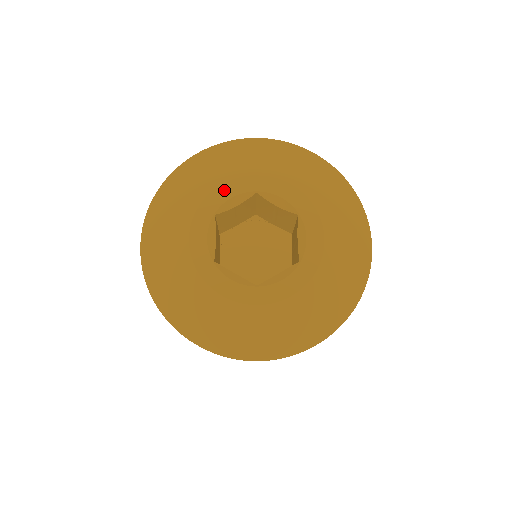
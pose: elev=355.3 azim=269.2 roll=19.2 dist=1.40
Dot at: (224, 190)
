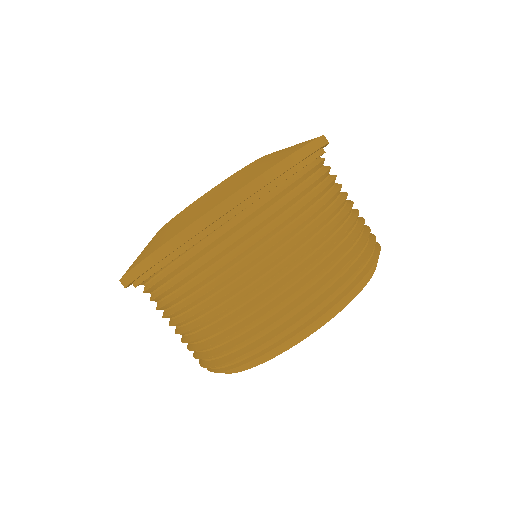
Dot at: occluded
